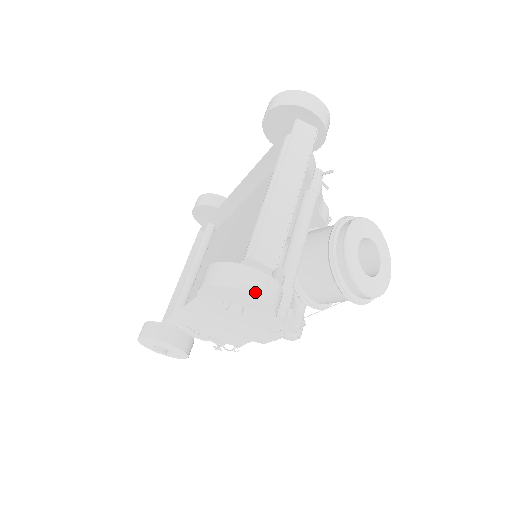
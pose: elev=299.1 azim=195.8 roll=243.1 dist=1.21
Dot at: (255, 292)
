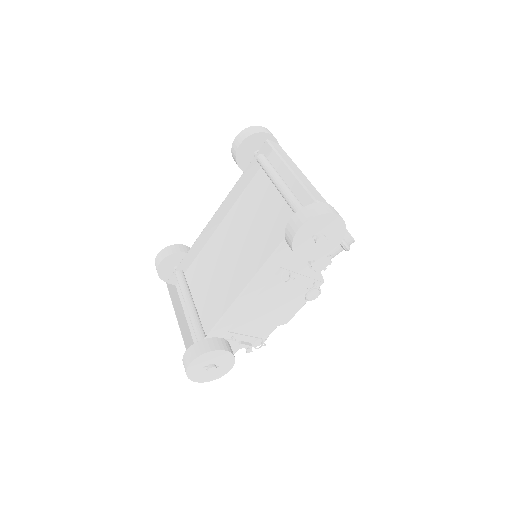
Dot at: (337, 214)
